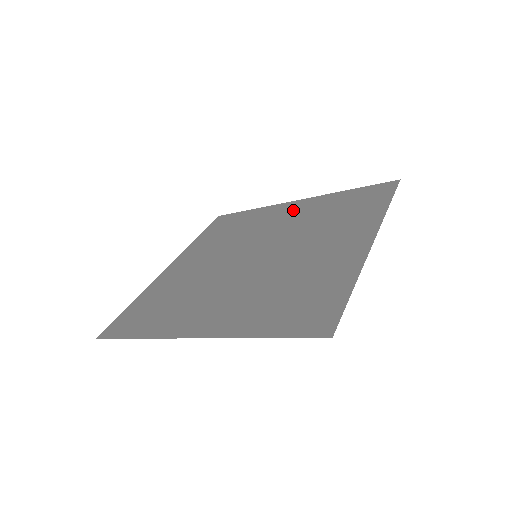
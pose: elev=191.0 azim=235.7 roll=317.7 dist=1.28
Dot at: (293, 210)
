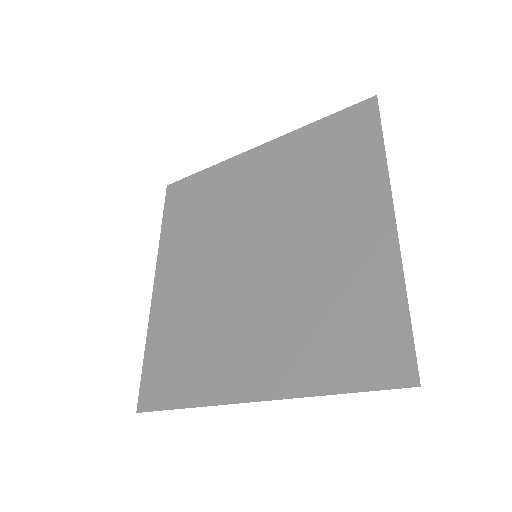
Dot at: (261, 167)
